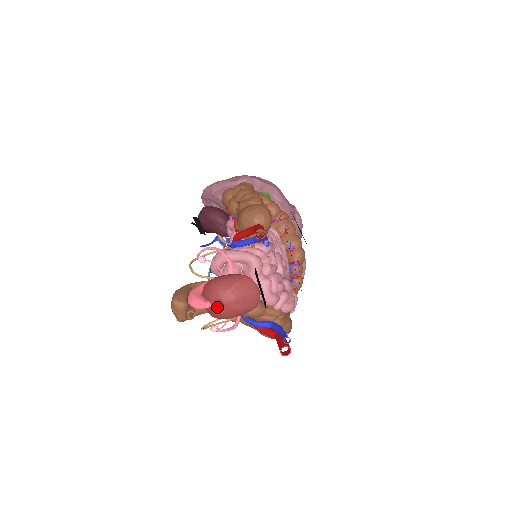
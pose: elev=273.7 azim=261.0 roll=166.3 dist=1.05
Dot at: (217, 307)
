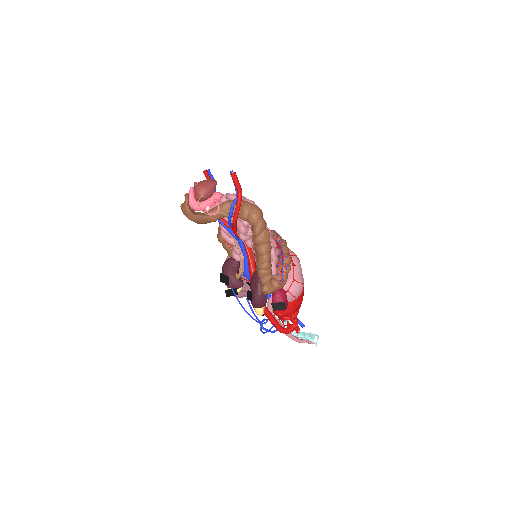
Dot at: (195, 185)
